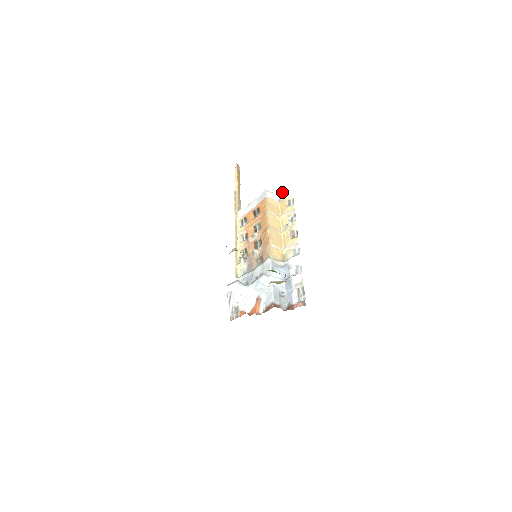
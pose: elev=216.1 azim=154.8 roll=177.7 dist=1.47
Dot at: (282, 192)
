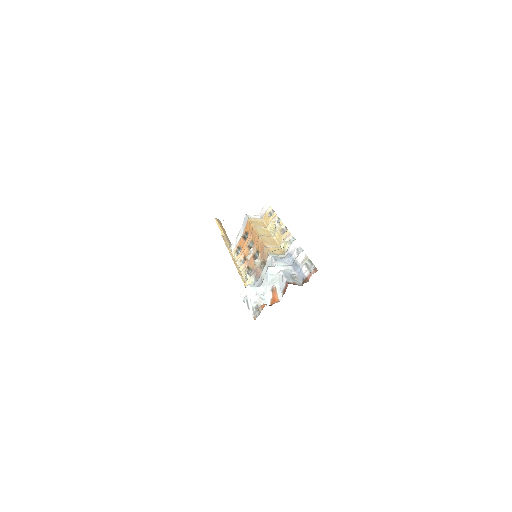
Dot at: (261, 211)
